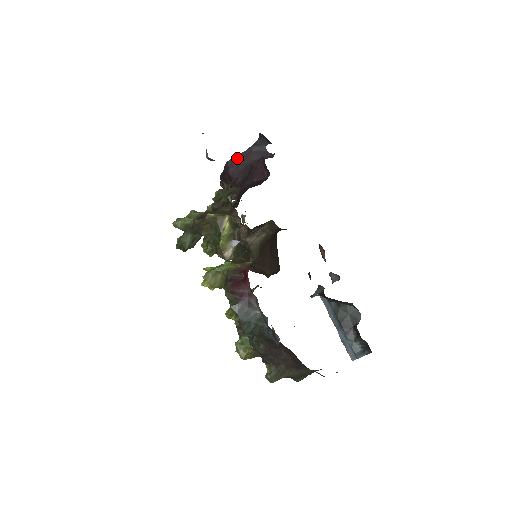
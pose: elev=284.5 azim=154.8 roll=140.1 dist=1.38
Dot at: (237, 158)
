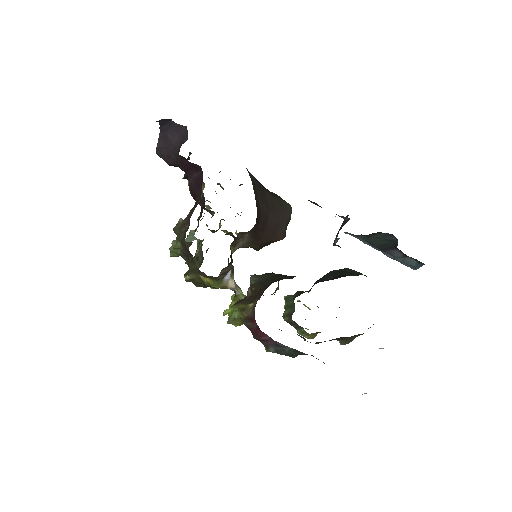
Dot at: (160, 147)
